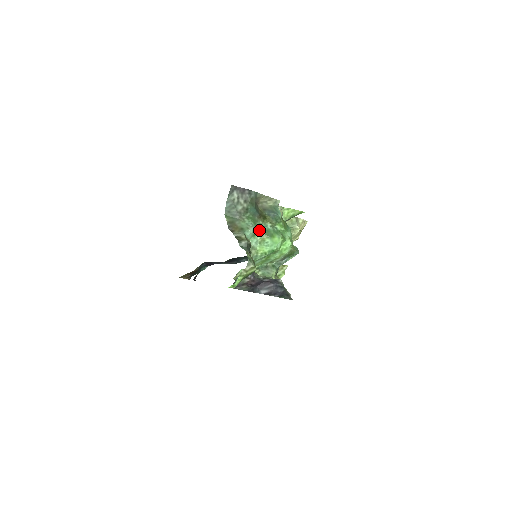
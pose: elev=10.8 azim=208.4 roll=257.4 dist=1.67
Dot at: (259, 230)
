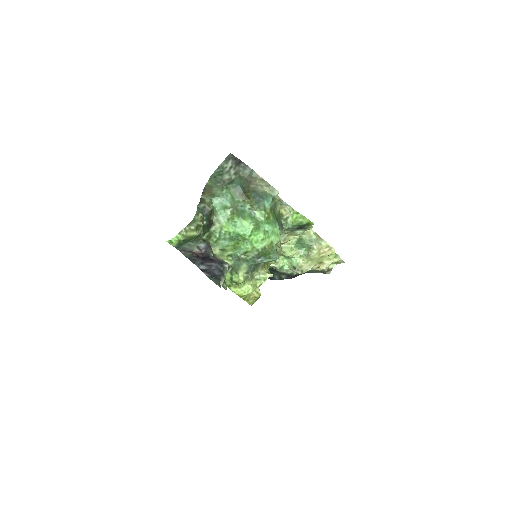
Dot at: (234, 206)
